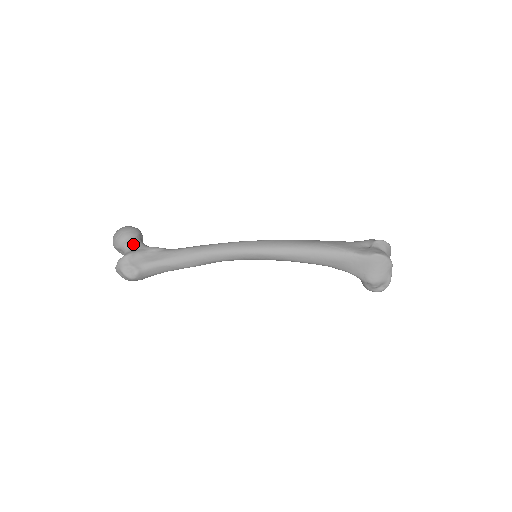
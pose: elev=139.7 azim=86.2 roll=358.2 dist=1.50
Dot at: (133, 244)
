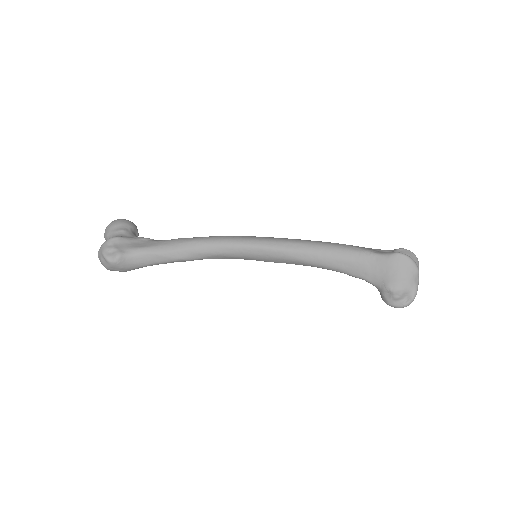
Dot at: (124, 232)
